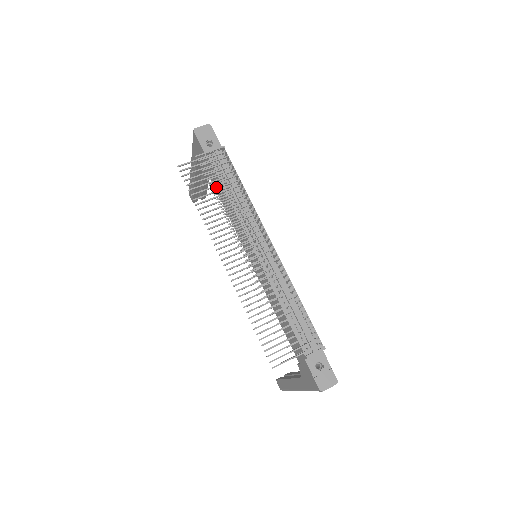
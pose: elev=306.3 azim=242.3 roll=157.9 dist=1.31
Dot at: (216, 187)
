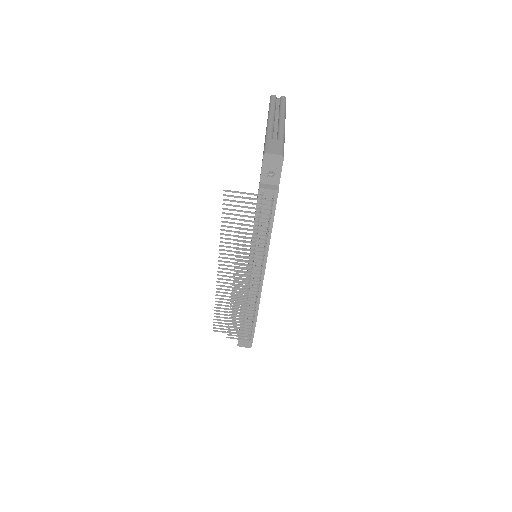
Dot at: (243, 229)
